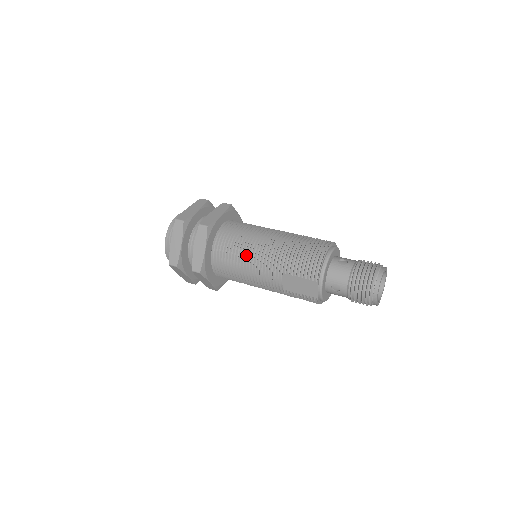
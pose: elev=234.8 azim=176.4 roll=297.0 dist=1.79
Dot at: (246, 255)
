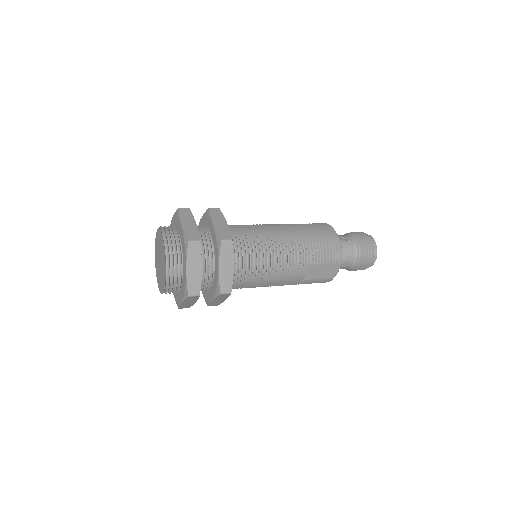
Dot at: (270, 258)
